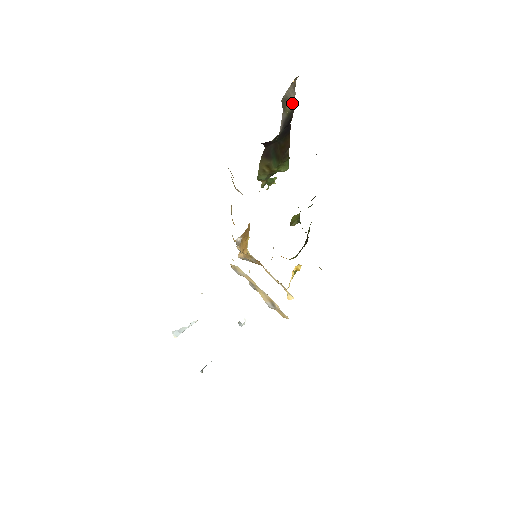
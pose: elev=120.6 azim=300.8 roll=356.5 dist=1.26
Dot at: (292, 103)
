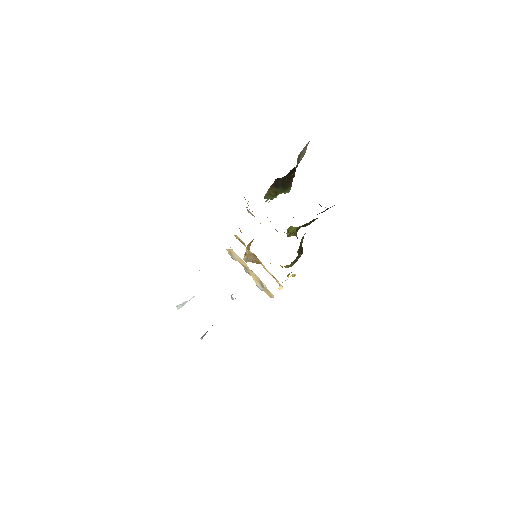
Dot at: (303, 154)
